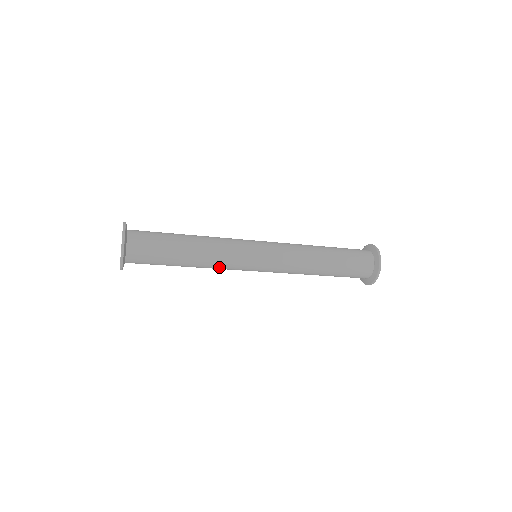
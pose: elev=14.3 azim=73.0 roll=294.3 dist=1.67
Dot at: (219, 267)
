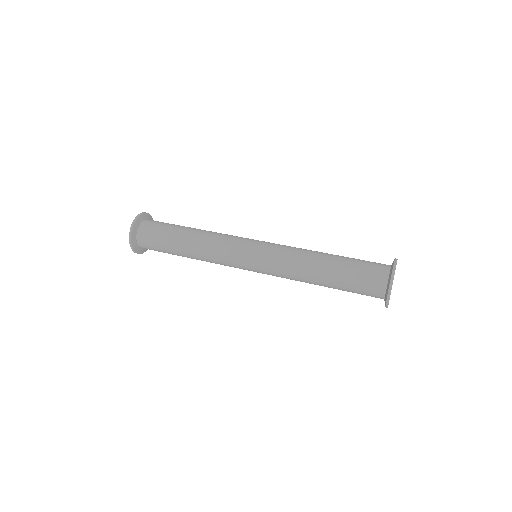
Dot at: (216, 263)
